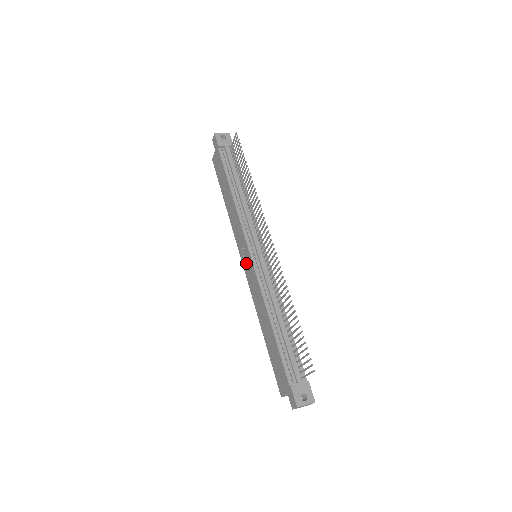
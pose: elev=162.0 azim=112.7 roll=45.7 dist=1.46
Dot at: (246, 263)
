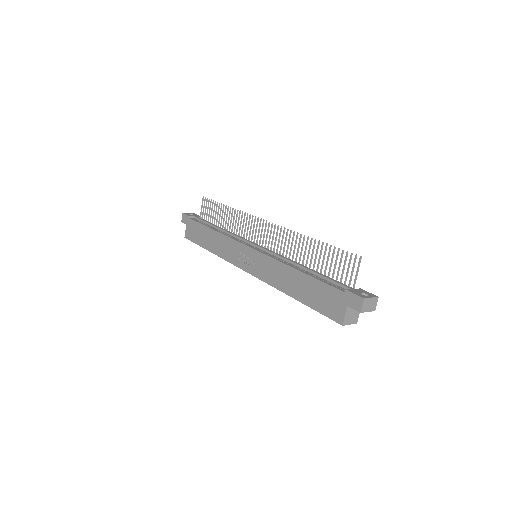
Dot at: (249, 262)
